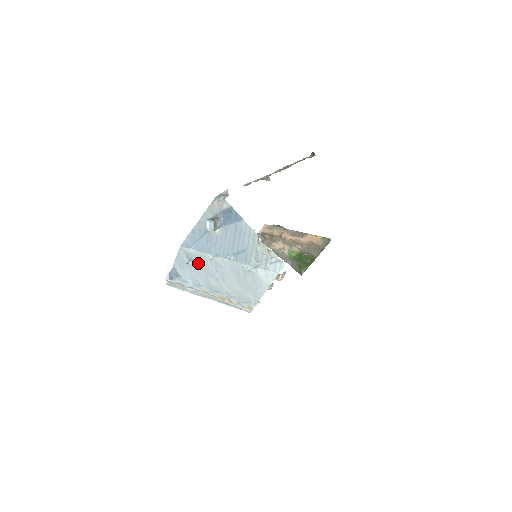
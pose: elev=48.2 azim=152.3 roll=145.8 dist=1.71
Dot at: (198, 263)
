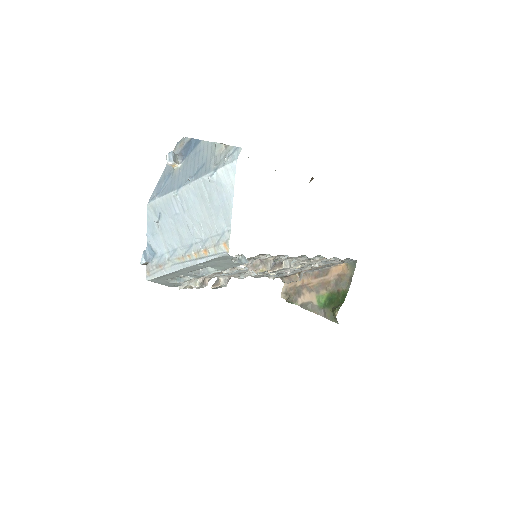
Dot at: (166, 215)
